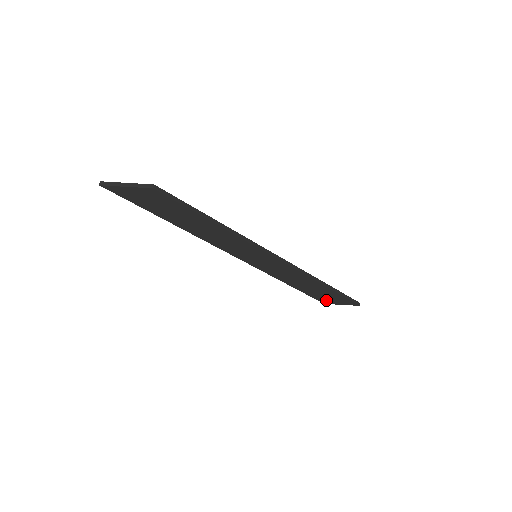
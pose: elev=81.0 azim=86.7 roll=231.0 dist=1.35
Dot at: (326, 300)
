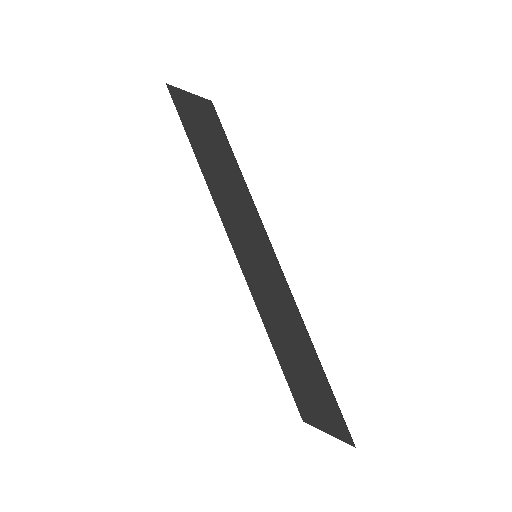
Dot at: (309, 409)
